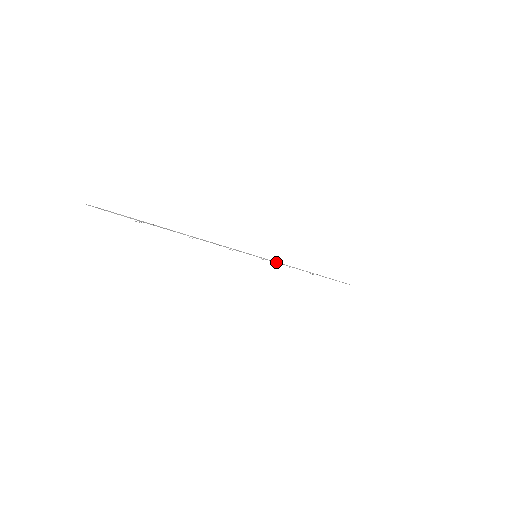
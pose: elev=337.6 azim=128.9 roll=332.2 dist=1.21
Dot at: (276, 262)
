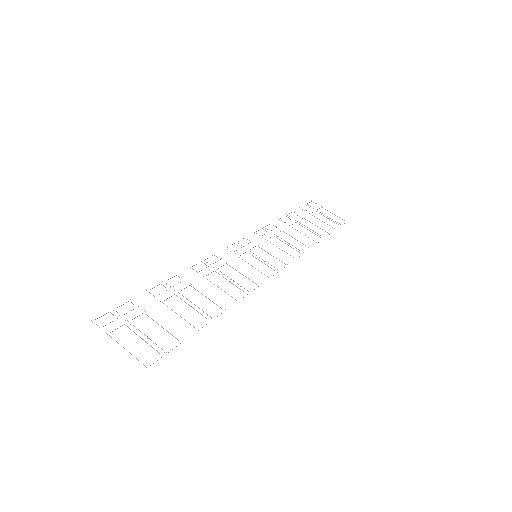
Dot at: occluded
